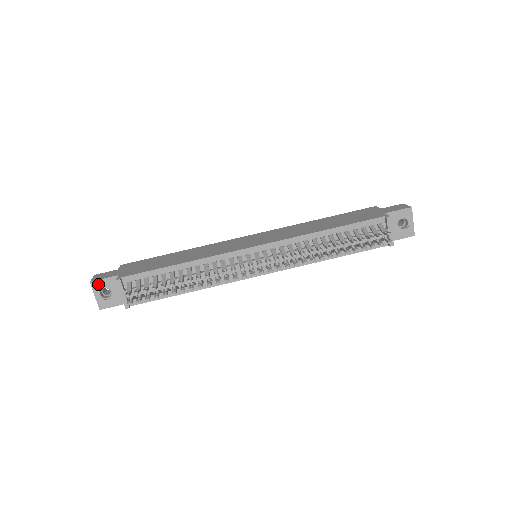
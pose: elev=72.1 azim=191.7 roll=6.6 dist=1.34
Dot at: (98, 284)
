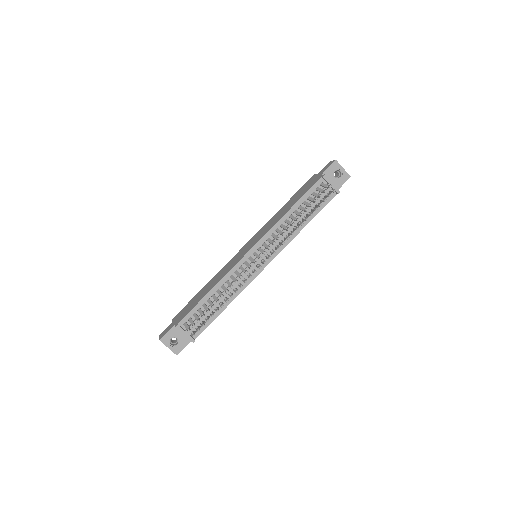
Dot at: (165, 338)
